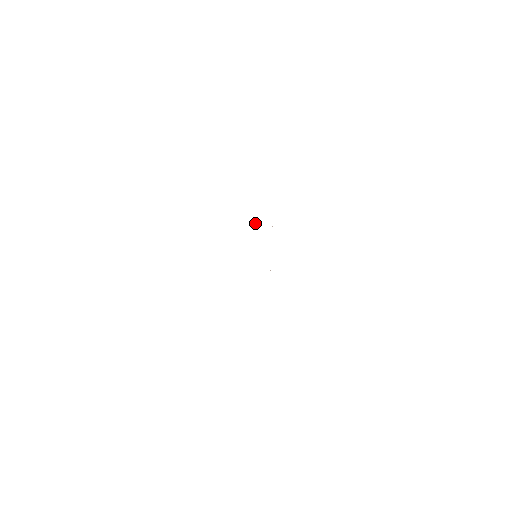
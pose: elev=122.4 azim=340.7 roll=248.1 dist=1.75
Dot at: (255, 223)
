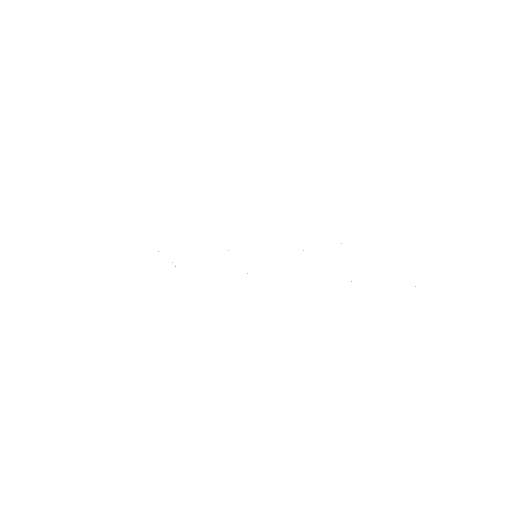
Dot at: occluded
